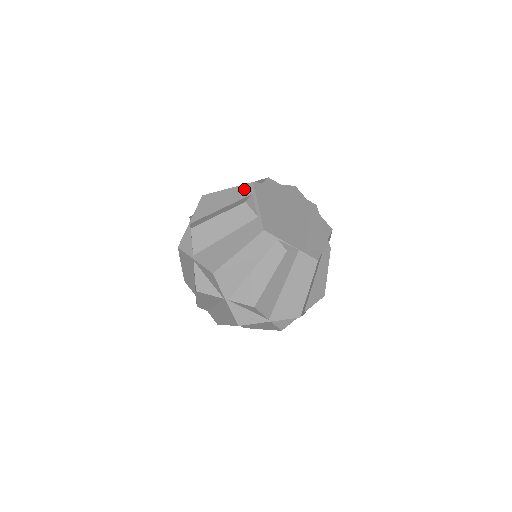
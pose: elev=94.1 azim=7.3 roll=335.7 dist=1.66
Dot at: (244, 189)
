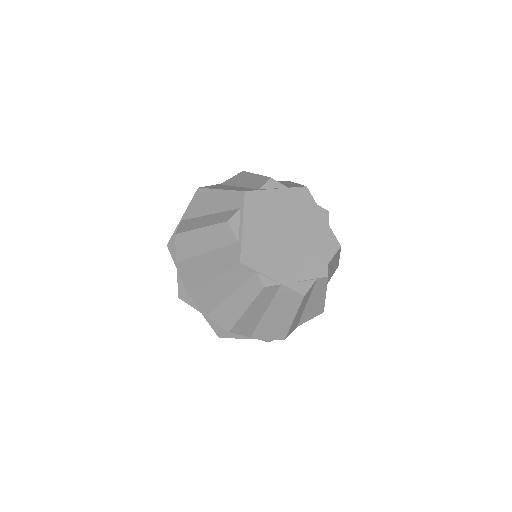
Dot at: (235, 197)
